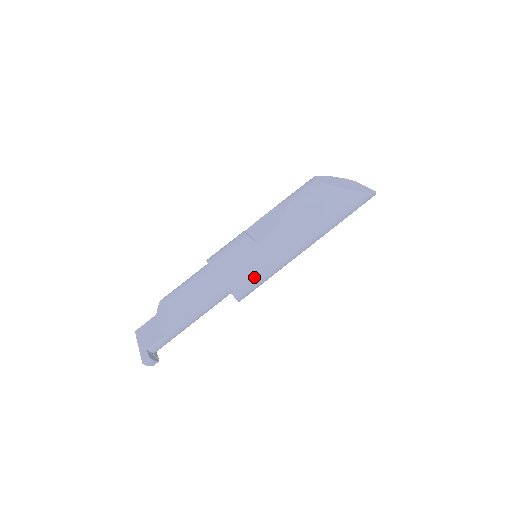
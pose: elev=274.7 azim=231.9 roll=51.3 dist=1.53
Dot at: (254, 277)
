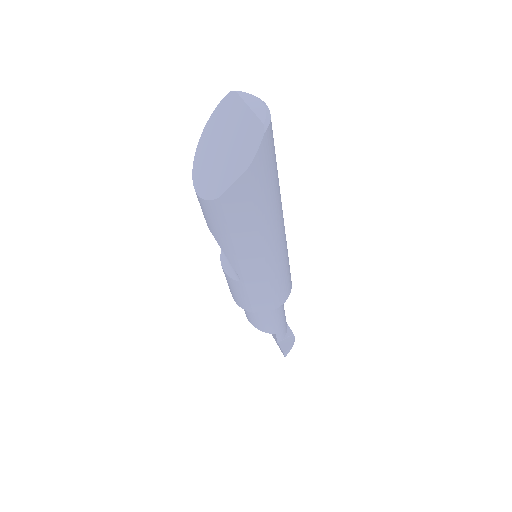
Dot at: (272, 293)
